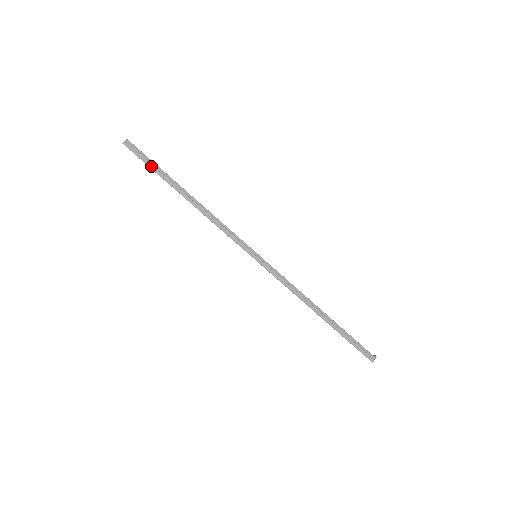
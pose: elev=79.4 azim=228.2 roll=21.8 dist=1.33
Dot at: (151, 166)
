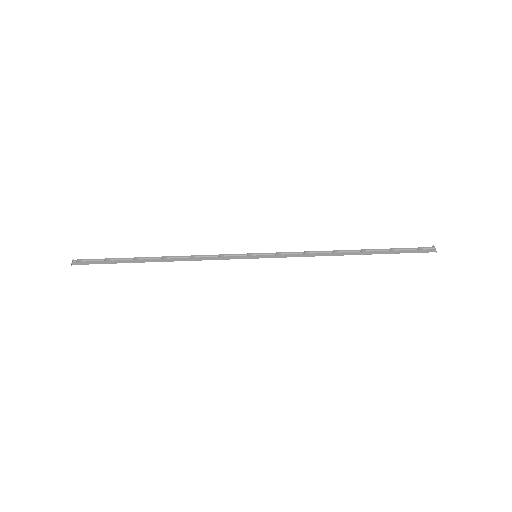
Dot at: (109, 262)
